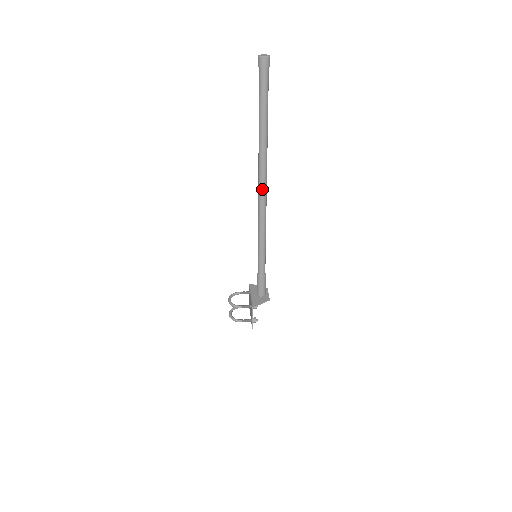
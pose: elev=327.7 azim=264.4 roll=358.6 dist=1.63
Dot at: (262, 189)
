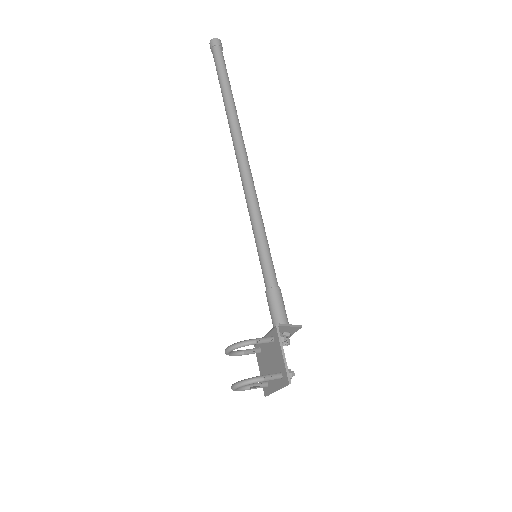
Dot at: (242, 154)
